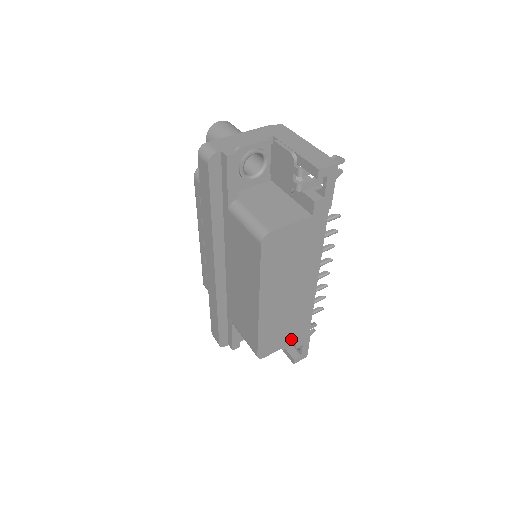
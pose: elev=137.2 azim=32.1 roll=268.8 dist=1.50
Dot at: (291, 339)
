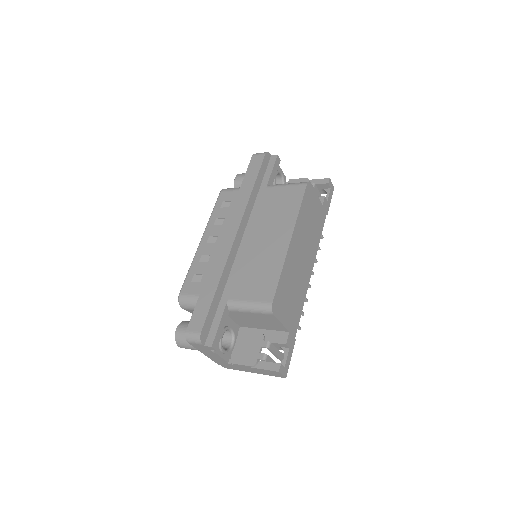
Dot at: (288, 322)
